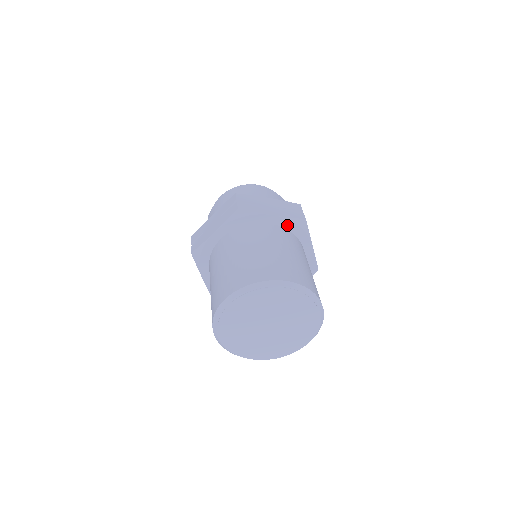
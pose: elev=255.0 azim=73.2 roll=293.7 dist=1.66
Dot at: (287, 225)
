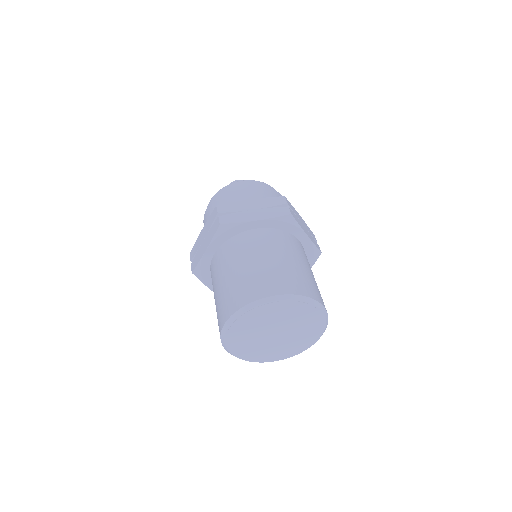
Dot at: (274, 225)
